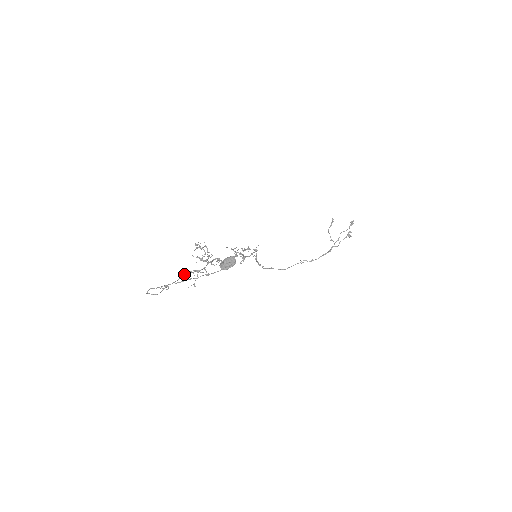
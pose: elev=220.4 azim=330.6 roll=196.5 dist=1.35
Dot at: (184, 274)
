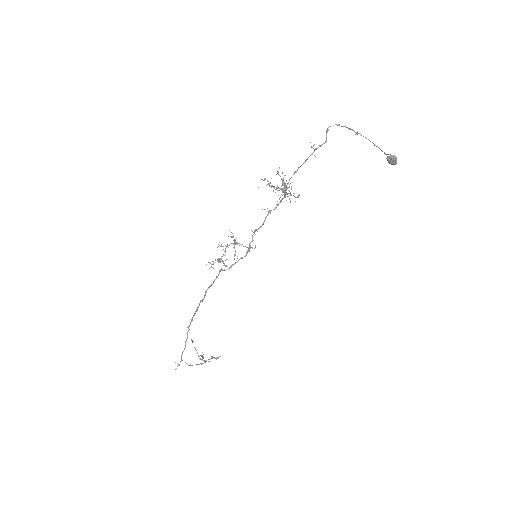
Dot at: (295, 171)
